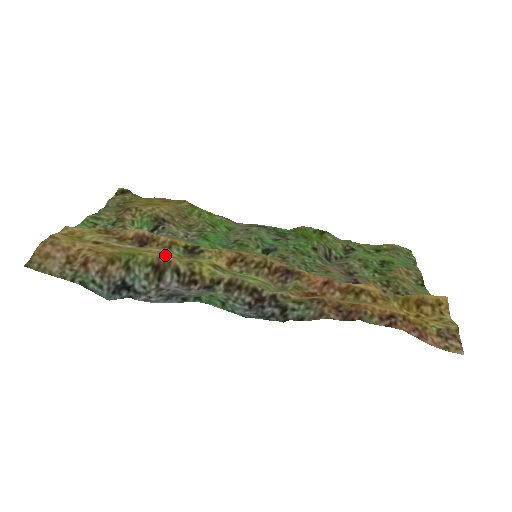
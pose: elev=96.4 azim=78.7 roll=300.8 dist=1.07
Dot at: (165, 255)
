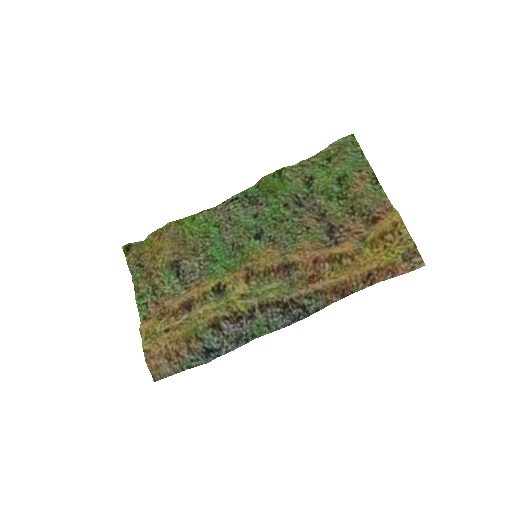
Dot at: (211, 314)
